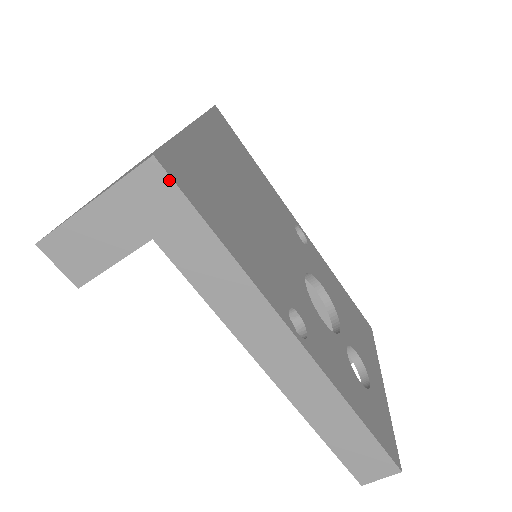
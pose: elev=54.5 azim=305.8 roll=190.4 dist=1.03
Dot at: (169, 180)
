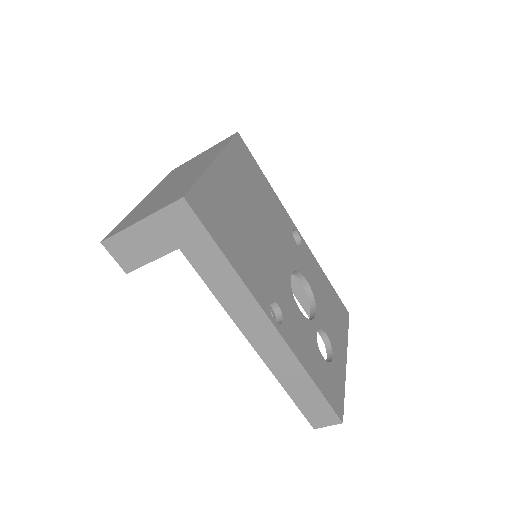
Dot at: (193, 213)
